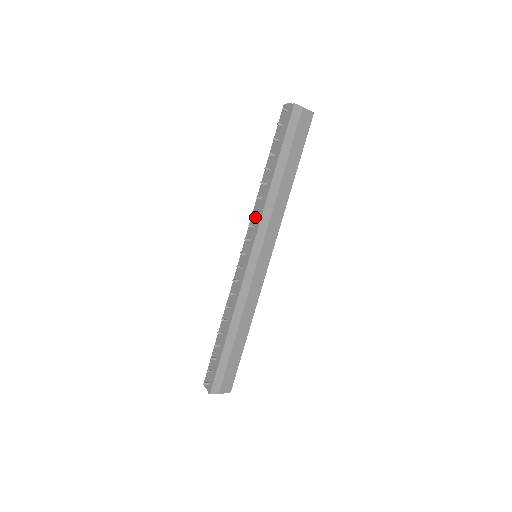
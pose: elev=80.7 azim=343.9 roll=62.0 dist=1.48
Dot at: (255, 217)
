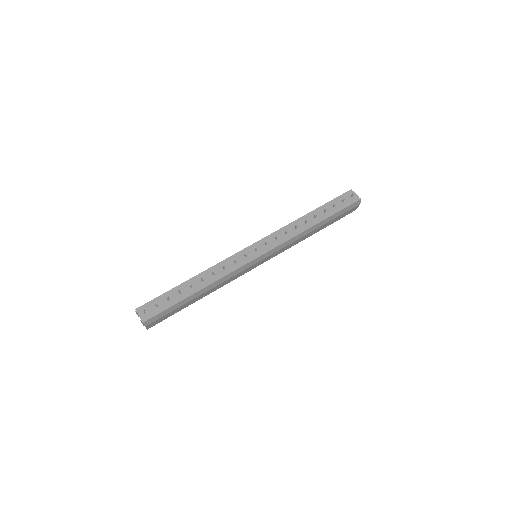
Dot at: (282, 234)
